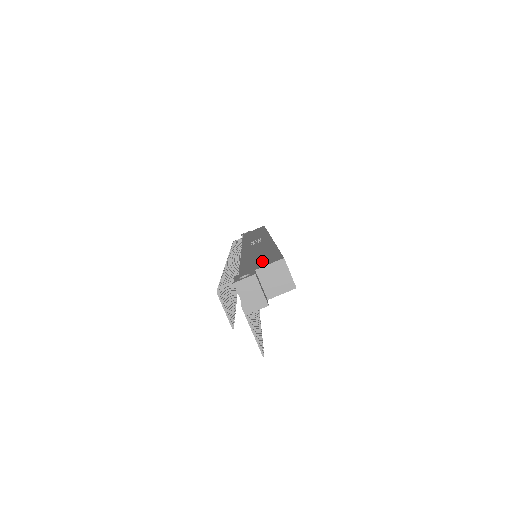
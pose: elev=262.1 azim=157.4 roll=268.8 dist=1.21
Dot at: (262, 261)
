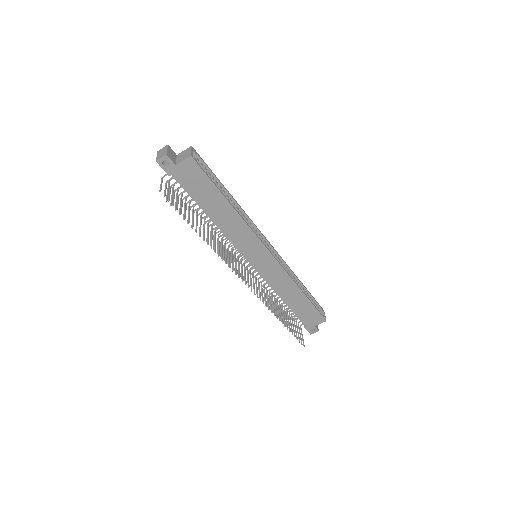
Dot at: occluded
